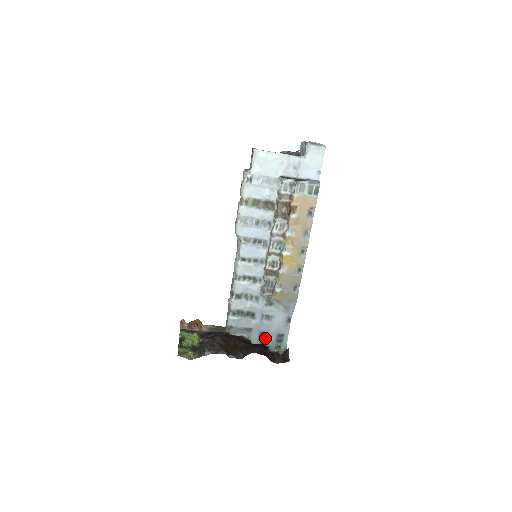
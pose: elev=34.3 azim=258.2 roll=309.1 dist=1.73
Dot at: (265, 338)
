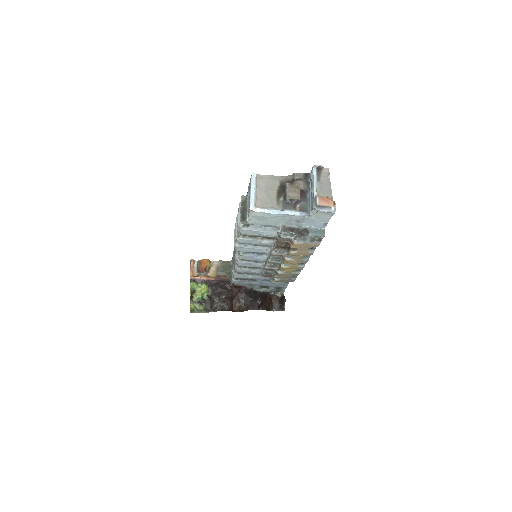
Dot at: (266, 287)
